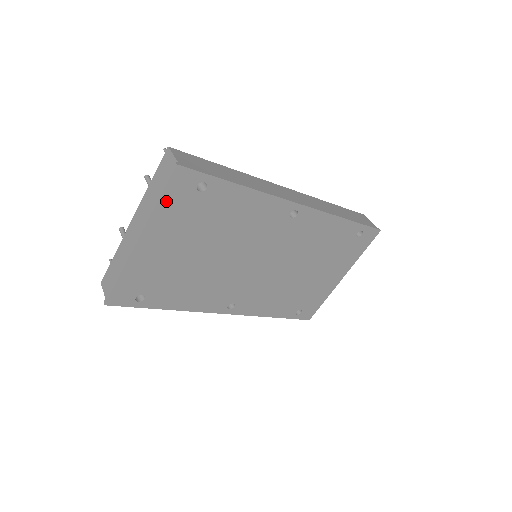
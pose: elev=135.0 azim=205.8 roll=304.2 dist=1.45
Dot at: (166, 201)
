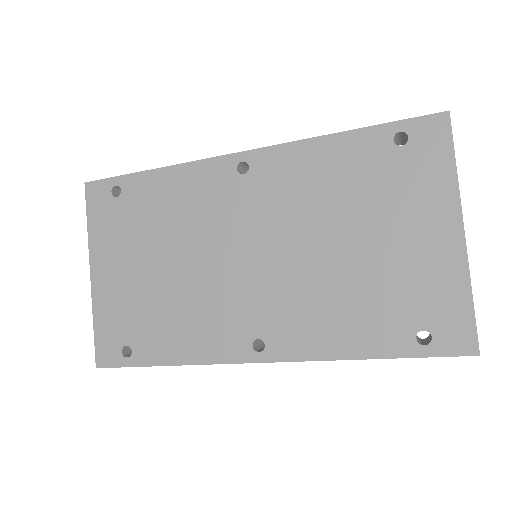
Dot at: (94, 221)
